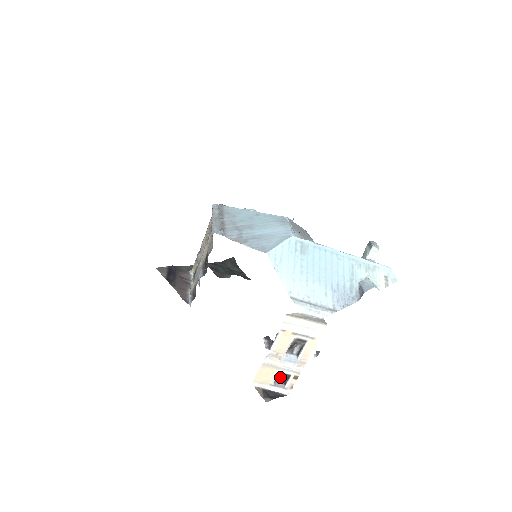
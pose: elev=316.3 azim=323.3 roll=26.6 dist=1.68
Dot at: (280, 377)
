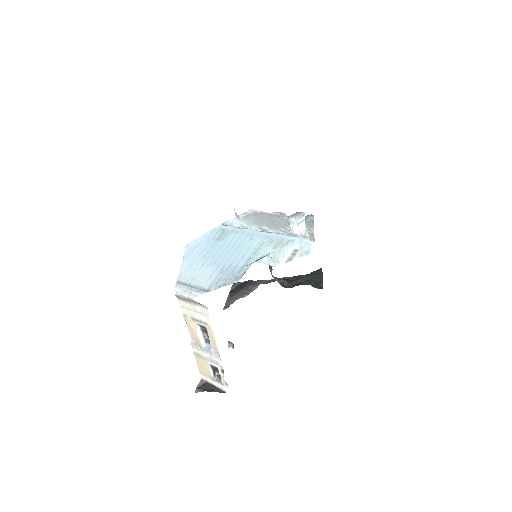
Dot at: occluded
